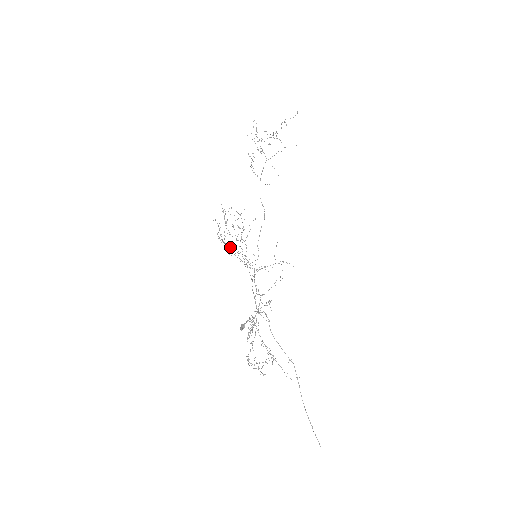
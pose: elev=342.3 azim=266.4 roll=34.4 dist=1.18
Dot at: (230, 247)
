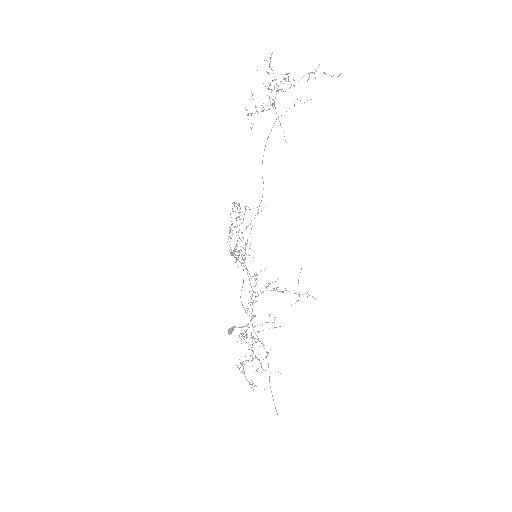
Dot at: occluded
